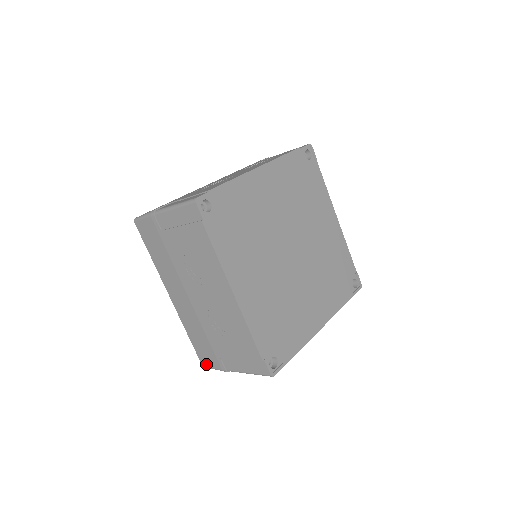
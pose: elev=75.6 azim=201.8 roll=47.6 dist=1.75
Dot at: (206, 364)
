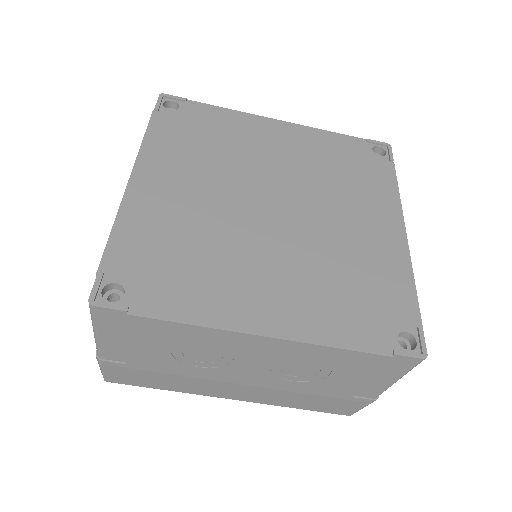
Dot at: (349, 412)
